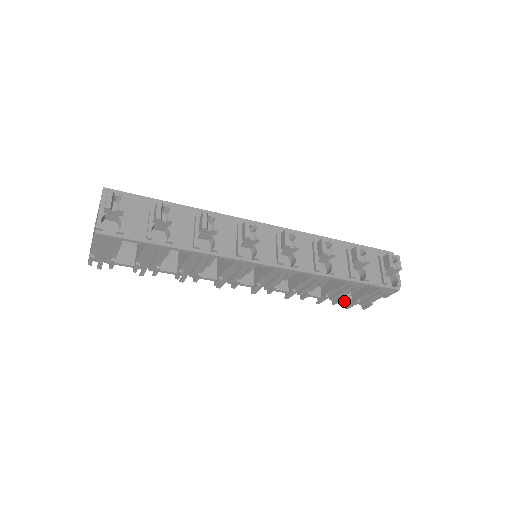
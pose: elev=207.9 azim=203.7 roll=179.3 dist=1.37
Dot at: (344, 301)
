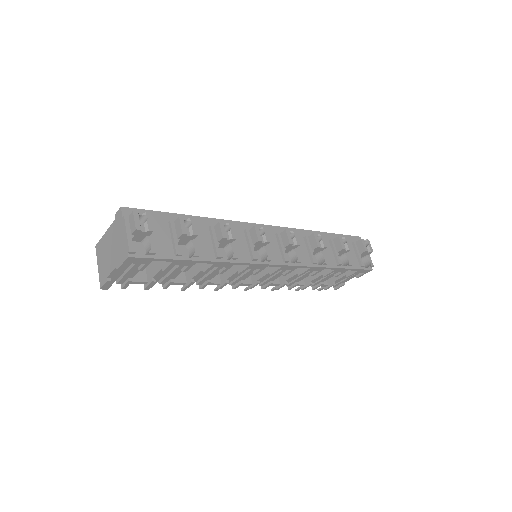
Dot at: (322, 285)
